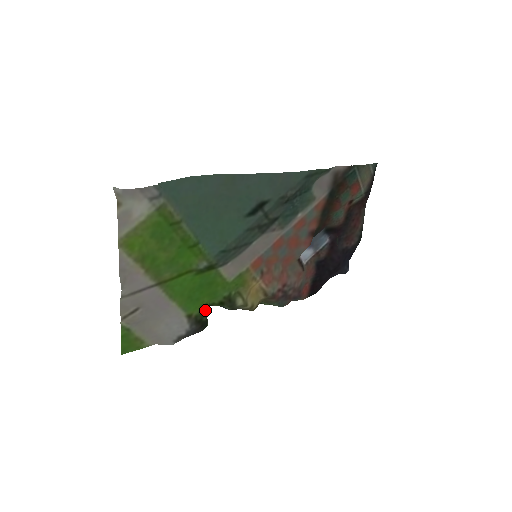
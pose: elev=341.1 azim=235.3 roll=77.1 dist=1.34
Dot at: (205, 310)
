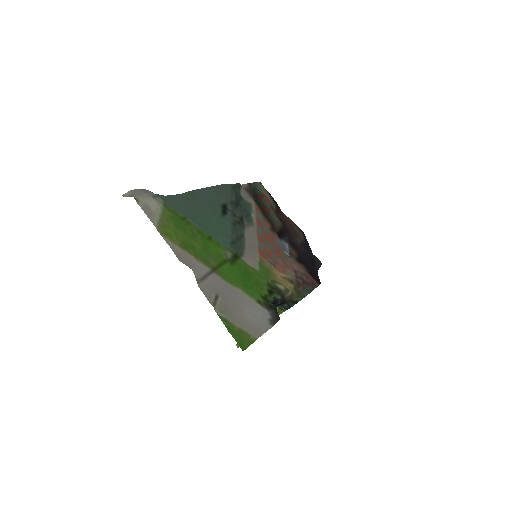
Dot at: (265, 299)
